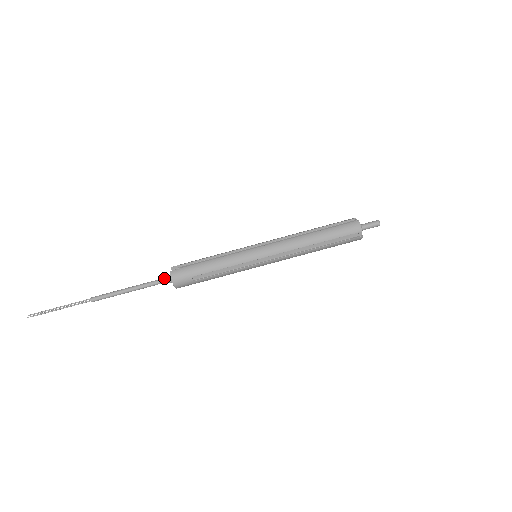
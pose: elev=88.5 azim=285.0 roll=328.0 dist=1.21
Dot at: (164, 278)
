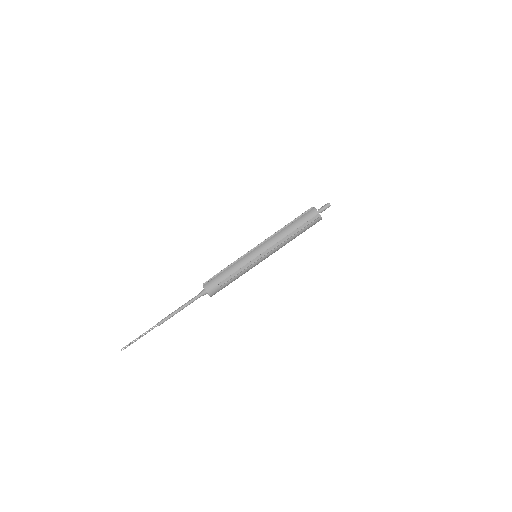
Dot at: (201, 292)
